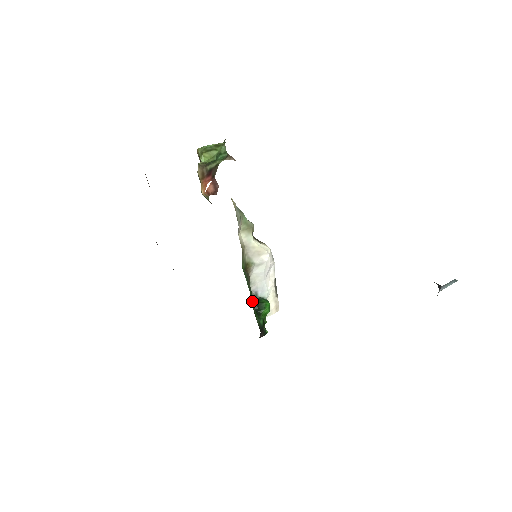
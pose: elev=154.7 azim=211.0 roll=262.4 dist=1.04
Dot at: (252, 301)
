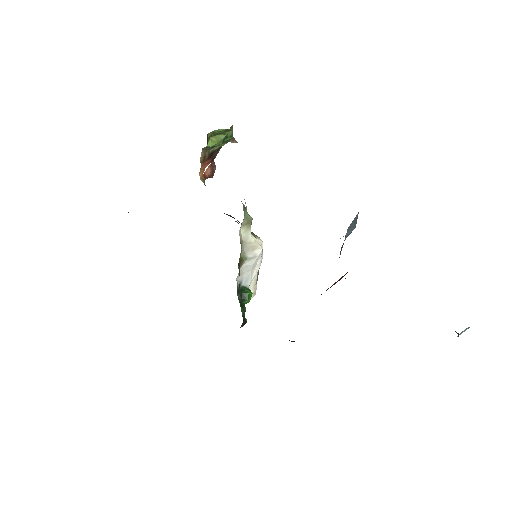
Dot at: occluded
